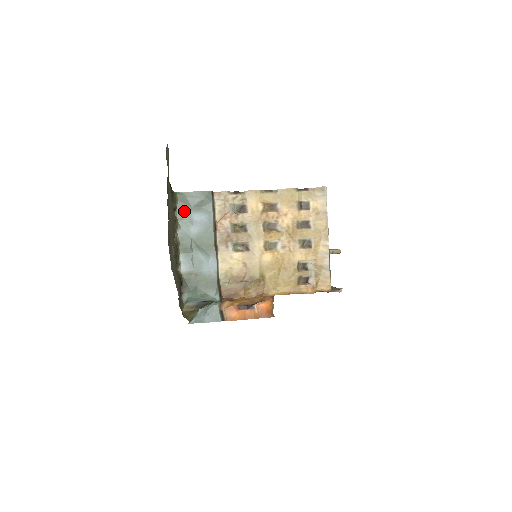
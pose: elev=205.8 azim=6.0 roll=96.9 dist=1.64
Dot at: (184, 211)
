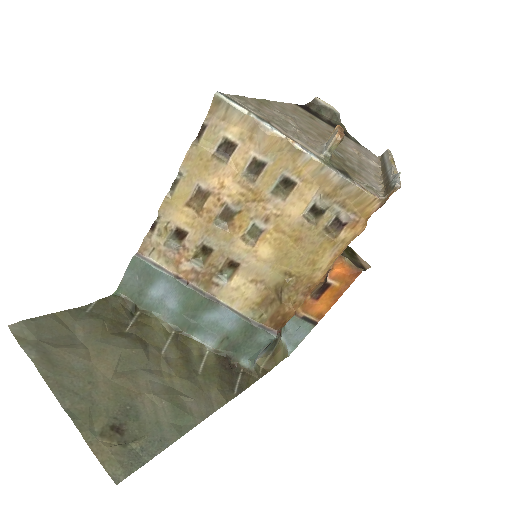
Dot at: (143, 299)
